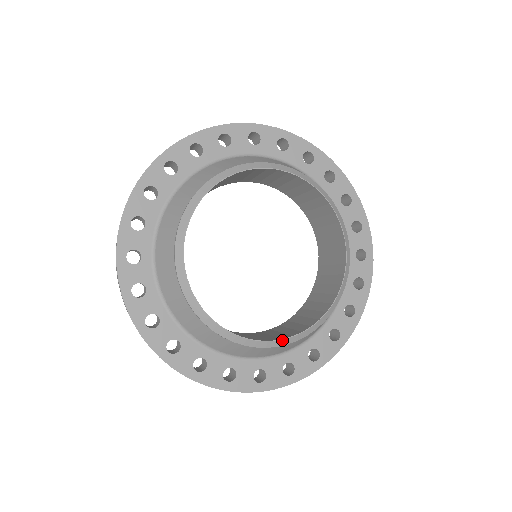
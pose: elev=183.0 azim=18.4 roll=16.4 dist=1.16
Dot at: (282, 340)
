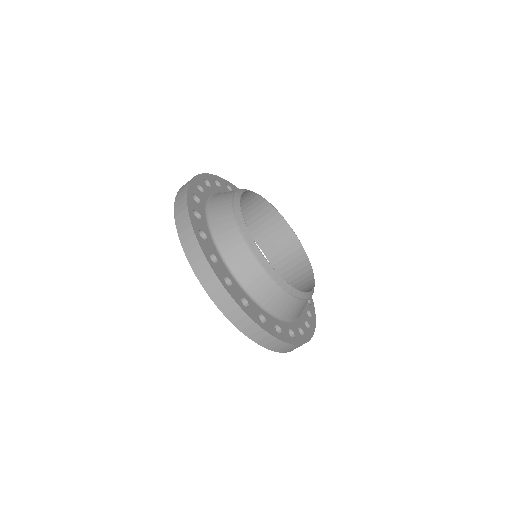
Dot at: (268, 263)
